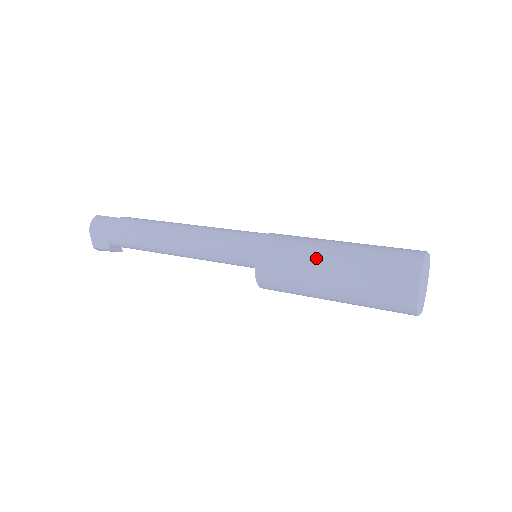
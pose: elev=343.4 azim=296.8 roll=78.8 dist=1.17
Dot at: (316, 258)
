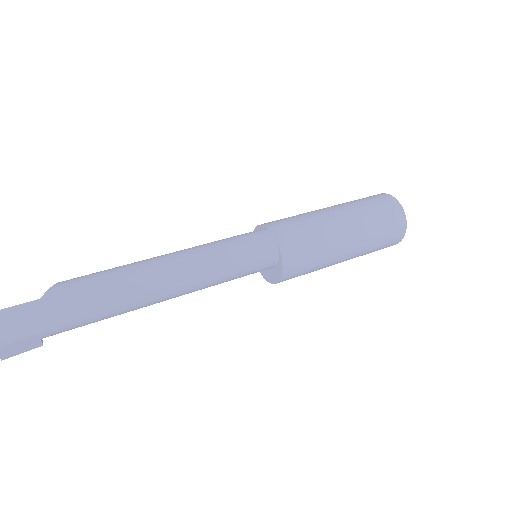
Dot at: (336, 240)
